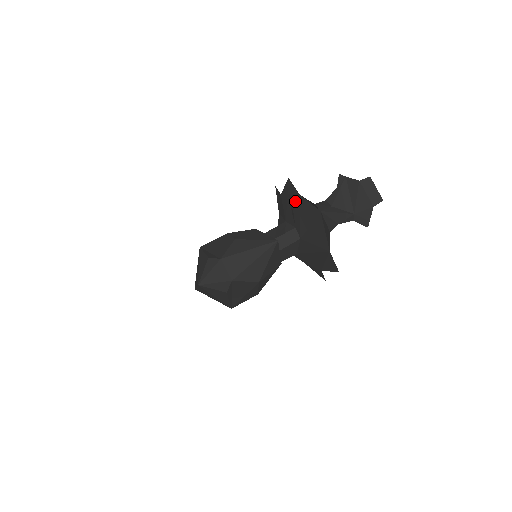
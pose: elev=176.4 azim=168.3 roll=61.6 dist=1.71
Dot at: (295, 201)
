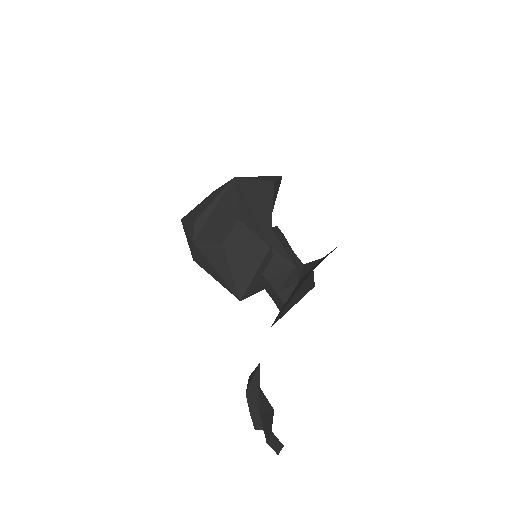
Dot at: (279, 313)
